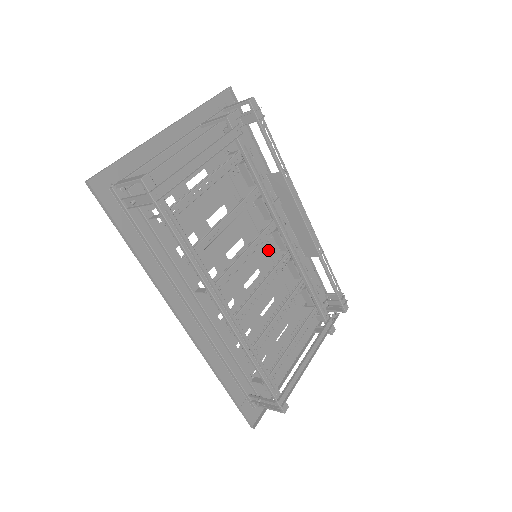
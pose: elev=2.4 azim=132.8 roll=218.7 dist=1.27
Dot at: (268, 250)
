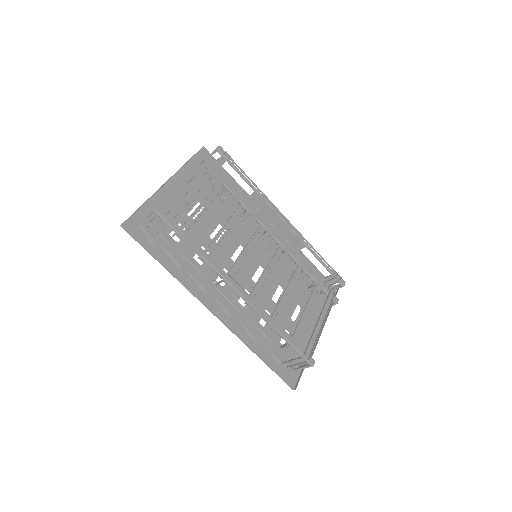
Dot at: (264, 250)
